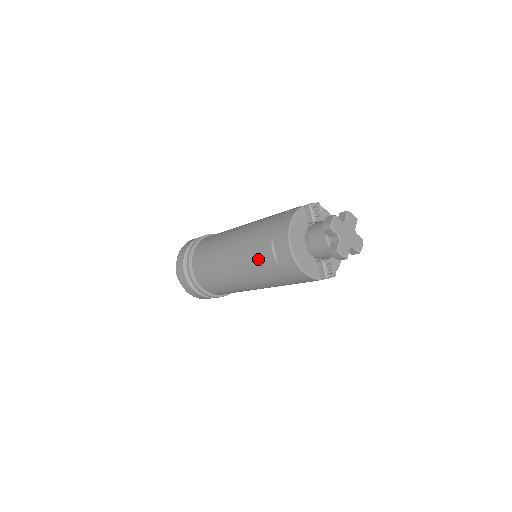
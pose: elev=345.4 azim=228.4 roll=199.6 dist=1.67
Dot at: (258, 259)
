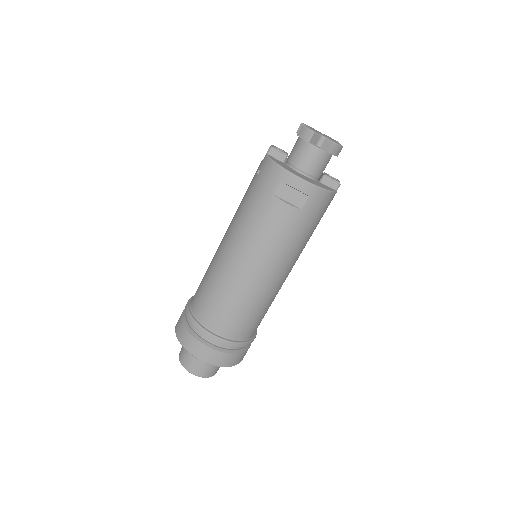
Dot at: (279, 228)
